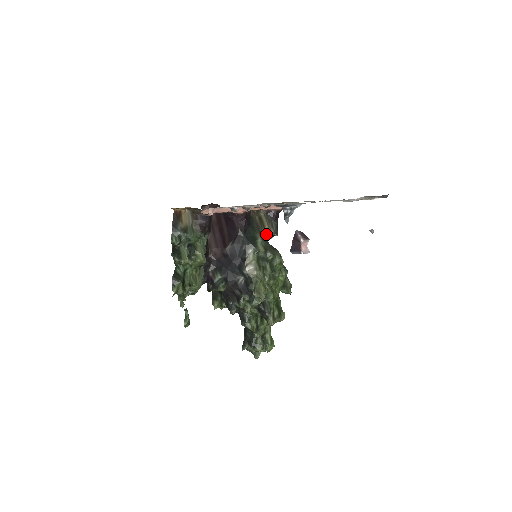
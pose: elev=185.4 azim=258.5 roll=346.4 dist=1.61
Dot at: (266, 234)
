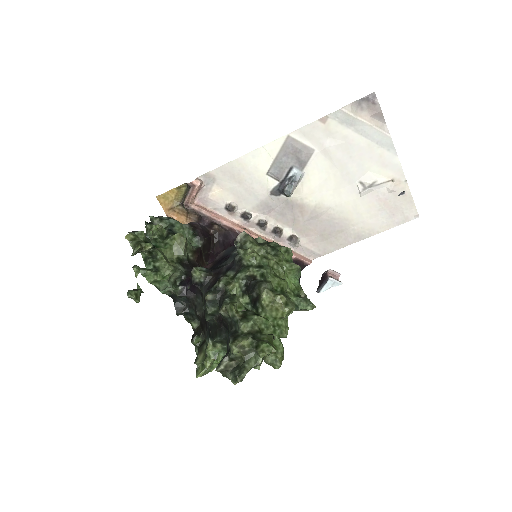
Dot at: occluded
